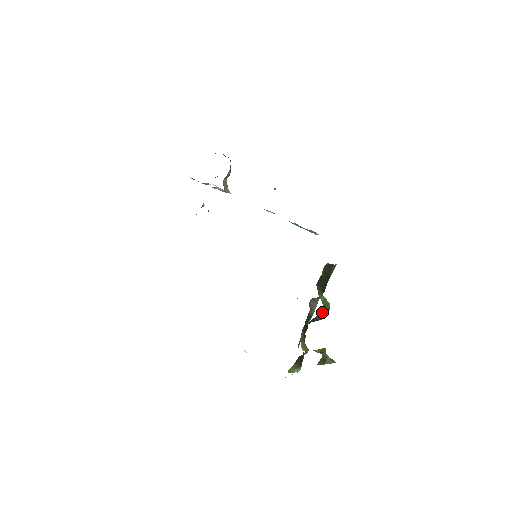
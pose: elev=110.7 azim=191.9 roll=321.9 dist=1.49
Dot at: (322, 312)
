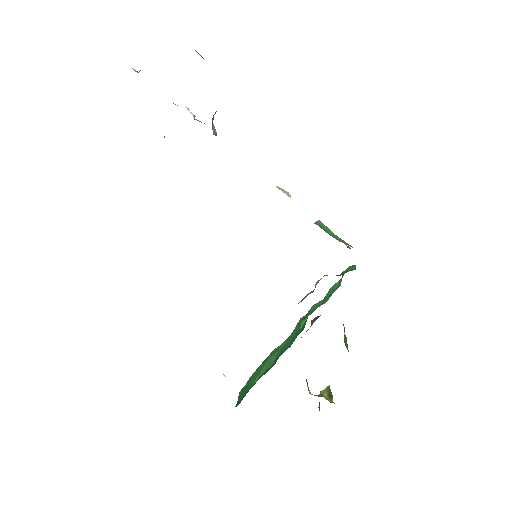
Dot at: occluded
